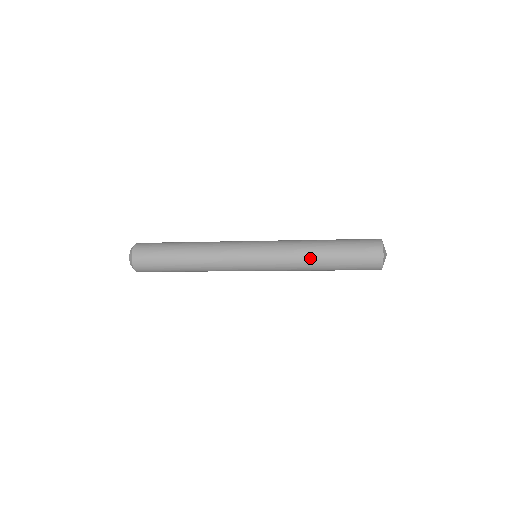
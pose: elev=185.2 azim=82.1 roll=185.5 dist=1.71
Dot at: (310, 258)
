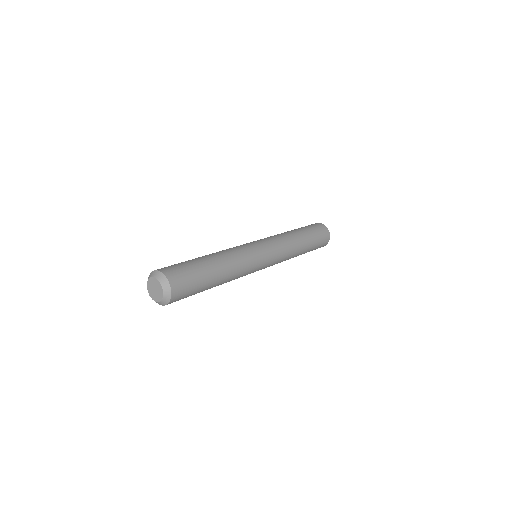
Dot at: (298, 251)
